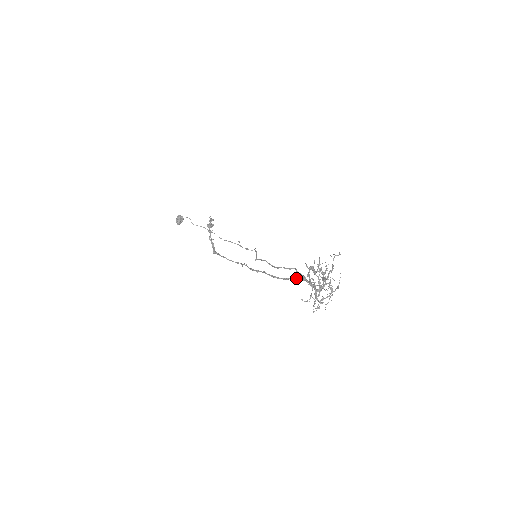
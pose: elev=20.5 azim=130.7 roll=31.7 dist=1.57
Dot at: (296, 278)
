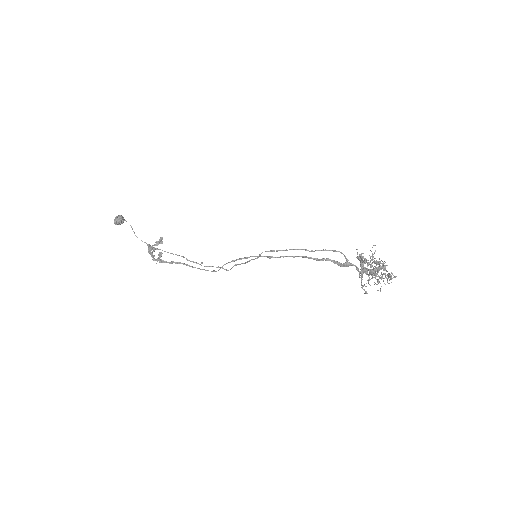
Dot at: (339, 262)
